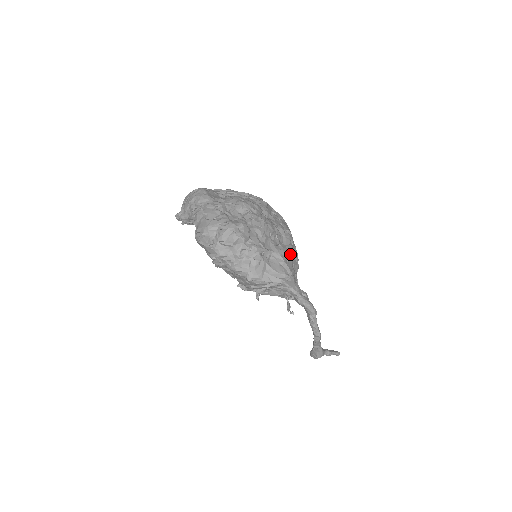
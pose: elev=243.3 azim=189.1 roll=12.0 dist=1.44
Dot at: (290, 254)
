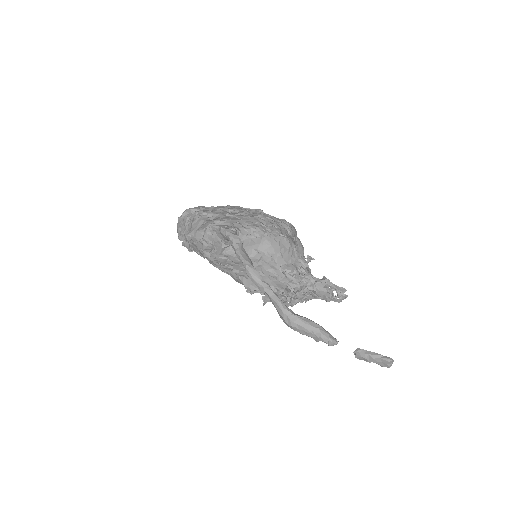
Dot at: (244, 217)
